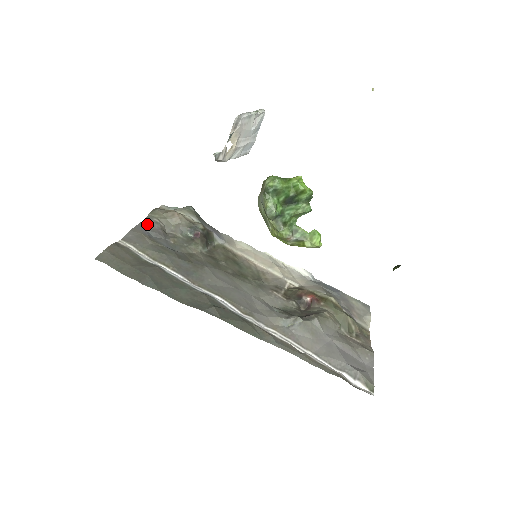
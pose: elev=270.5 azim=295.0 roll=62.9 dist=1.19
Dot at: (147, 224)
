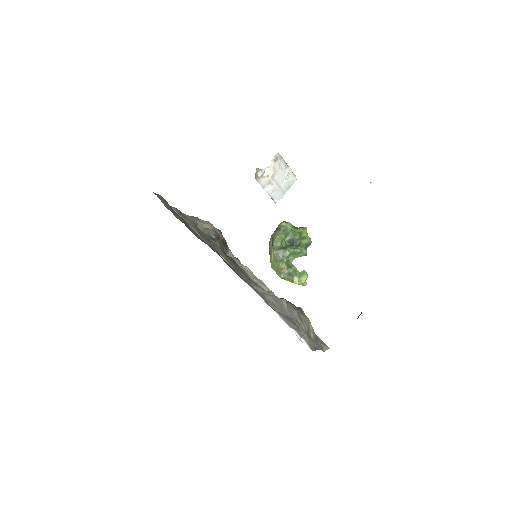
Dot at: (188, 217)
